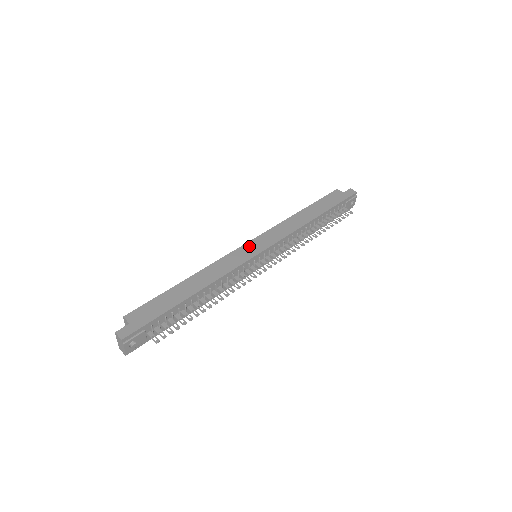
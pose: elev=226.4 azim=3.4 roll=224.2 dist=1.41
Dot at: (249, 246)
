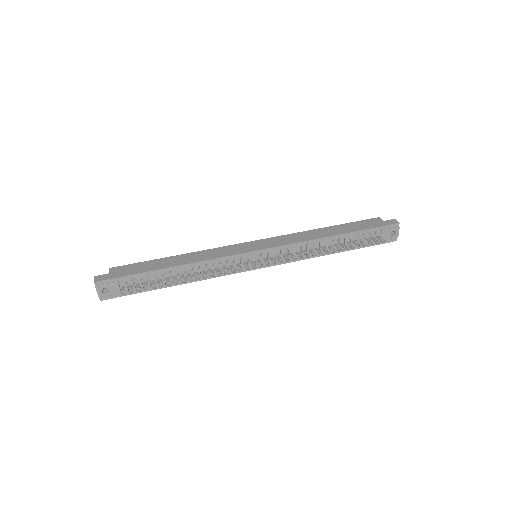
Dot at: (250, 244)
